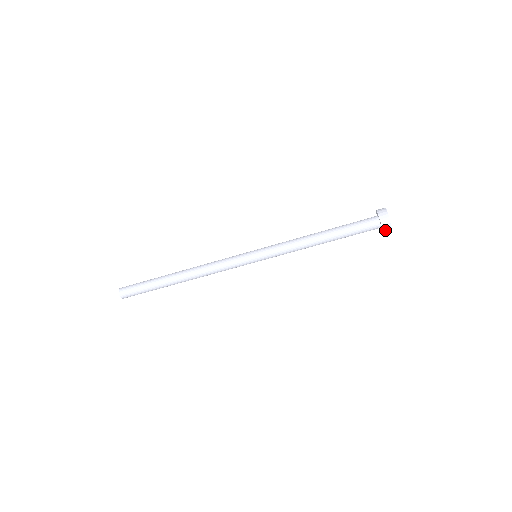
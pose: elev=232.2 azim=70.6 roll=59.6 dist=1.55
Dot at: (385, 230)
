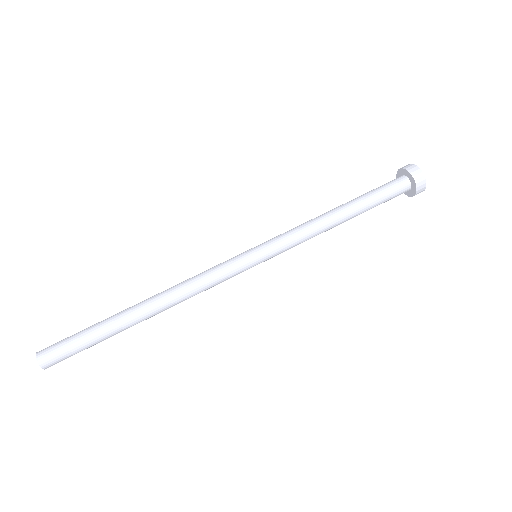
Dot at: (413, 173)
